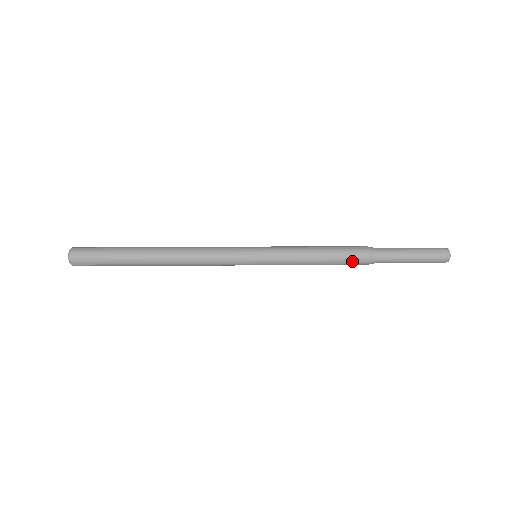
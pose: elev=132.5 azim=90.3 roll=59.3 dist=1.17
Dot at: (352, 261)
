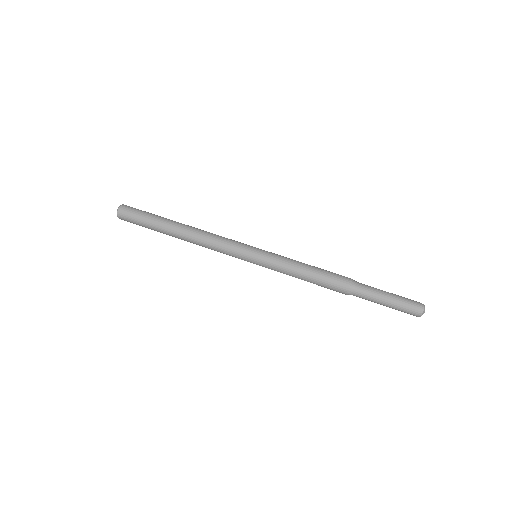
Dot at: occluded
